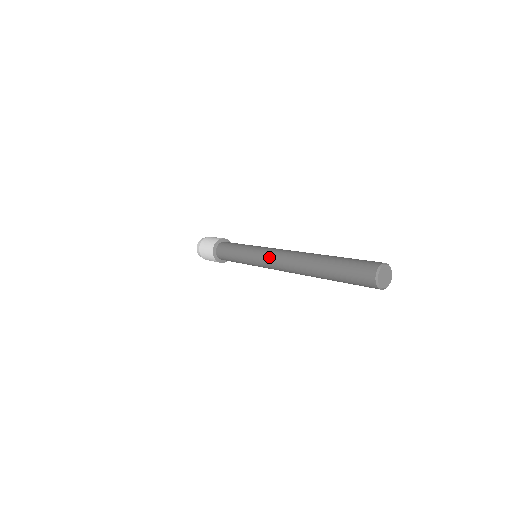
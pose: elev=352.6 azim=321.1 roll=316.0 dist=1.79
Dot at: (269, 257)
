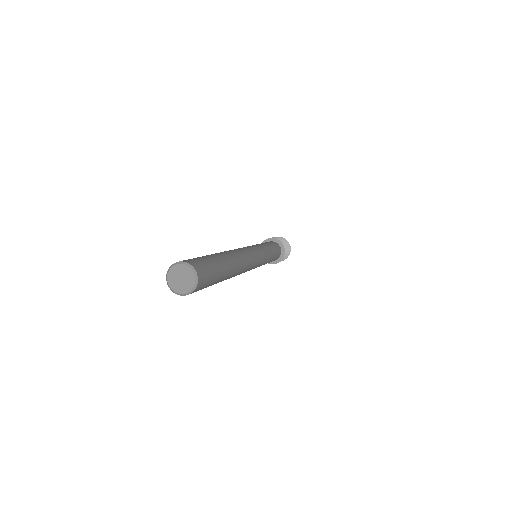
Dot at: occluded
